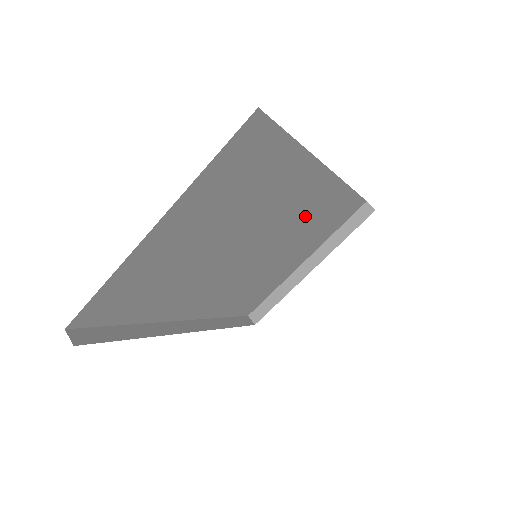
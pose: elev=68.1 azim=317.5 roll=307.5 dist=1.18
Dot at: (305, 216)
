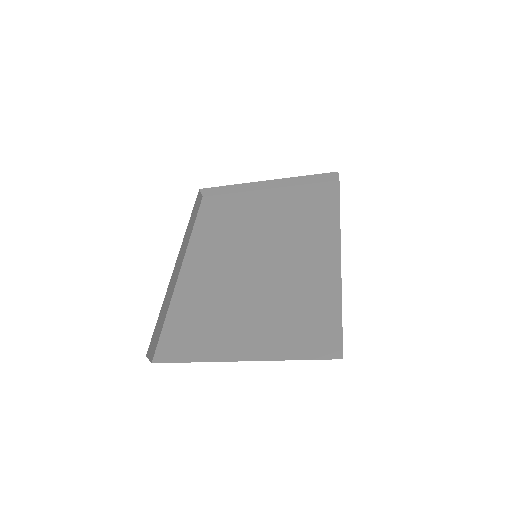
Dot at: occluded
